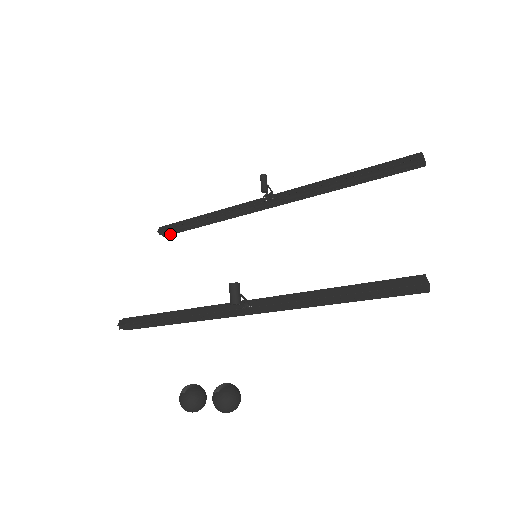
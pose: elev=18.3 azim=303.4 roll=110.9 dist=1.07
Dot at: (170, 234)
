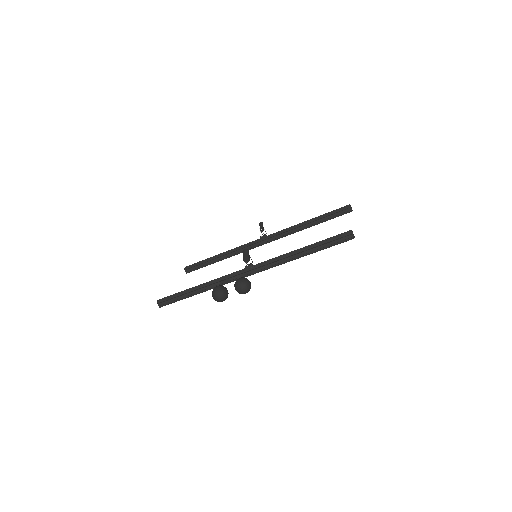
Dot at: occluded
